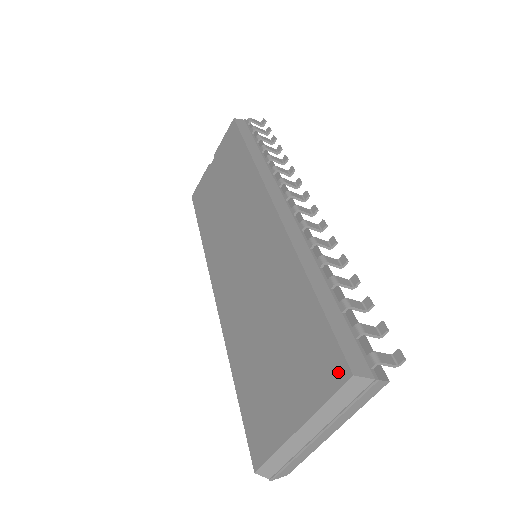
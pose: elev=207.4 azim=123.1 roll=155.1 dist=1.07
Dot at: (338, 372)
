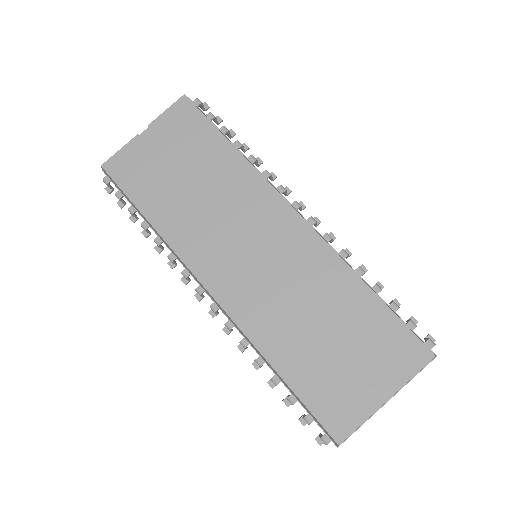
Dot at: (421, 355)
